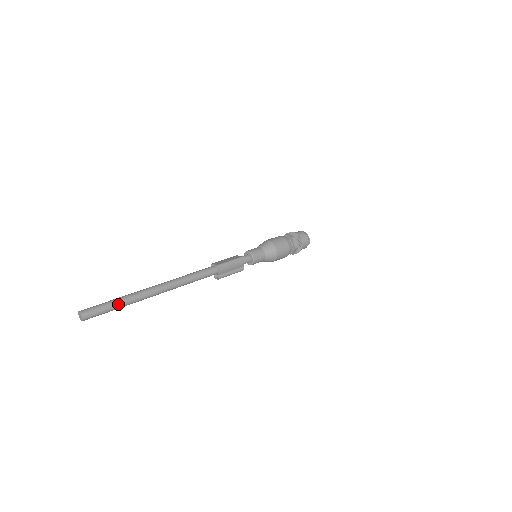
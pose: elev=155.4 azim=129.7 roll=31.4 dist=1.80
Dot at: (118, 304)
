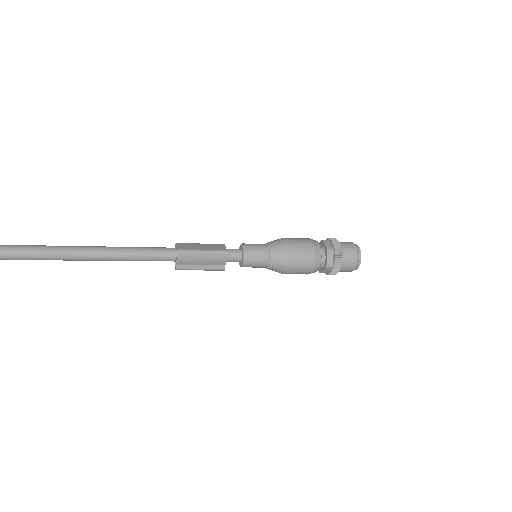
Dot at: out of frame
